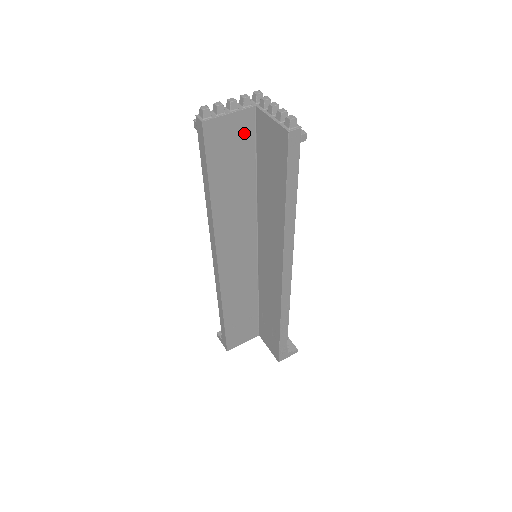
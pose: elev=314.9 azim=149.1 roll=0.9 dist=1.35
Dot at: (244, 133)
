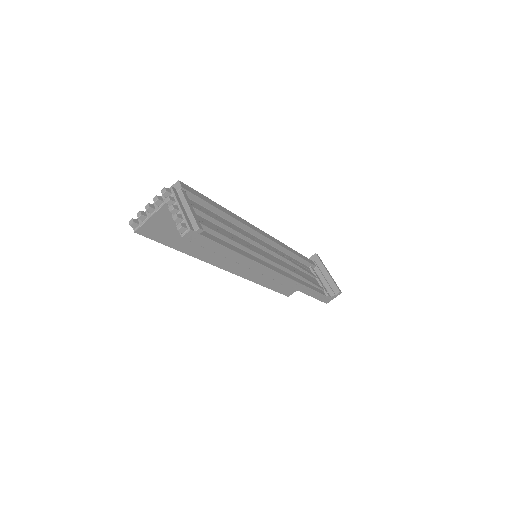
Dot at: occluded
